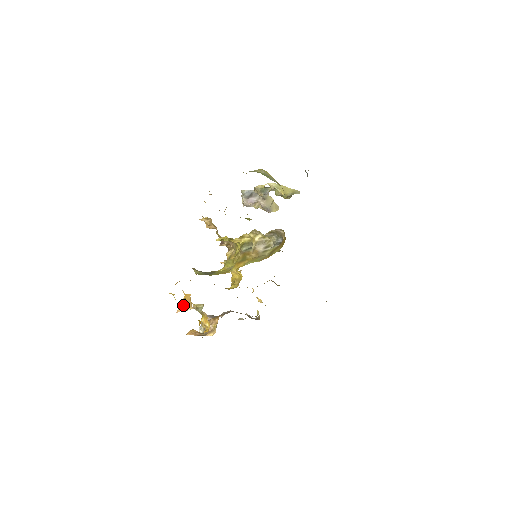
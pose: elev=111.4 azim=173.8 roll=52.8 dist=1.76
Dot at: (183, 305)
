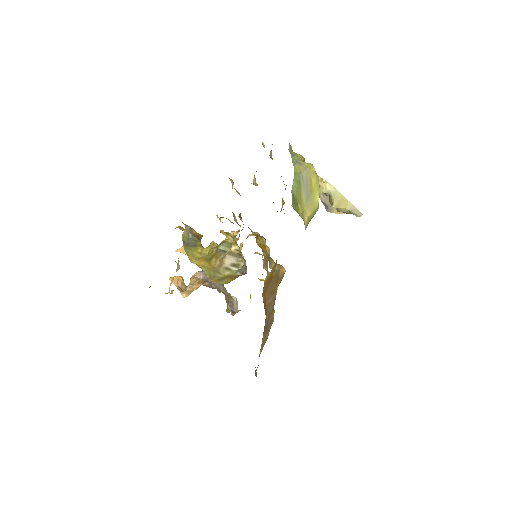
Dot at: occluded
